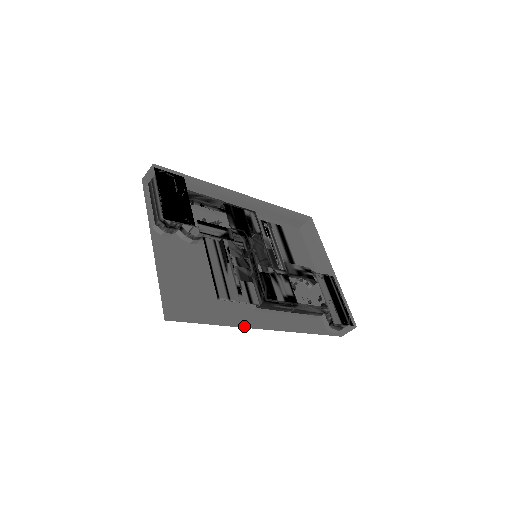
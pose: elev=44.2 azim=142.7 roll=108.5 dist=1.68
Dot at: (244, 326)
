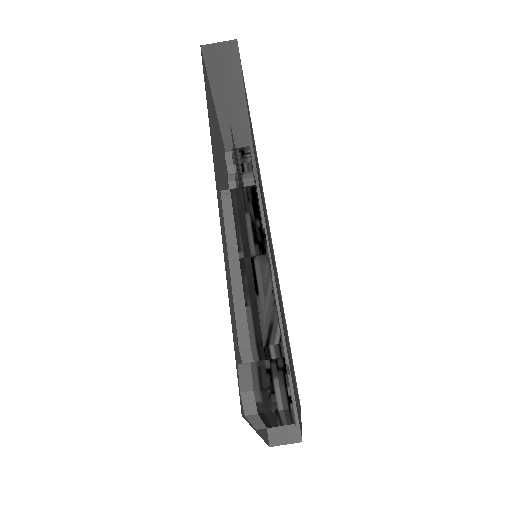
Dot at: (212, 147)
